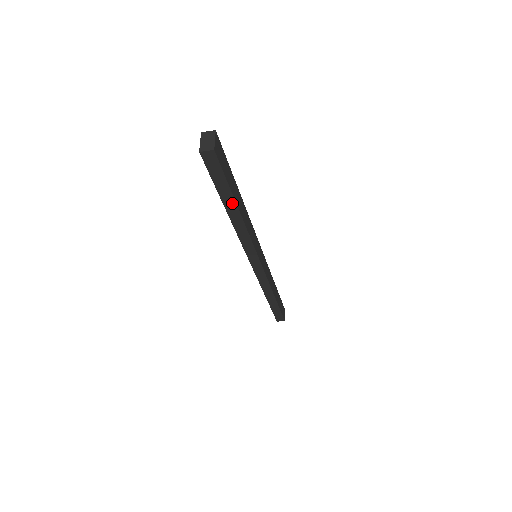
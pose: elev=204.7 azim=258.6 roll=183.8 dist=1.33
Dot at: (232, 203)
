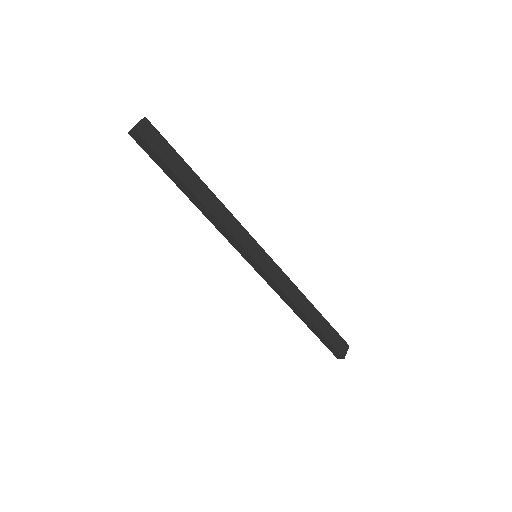
Dot at: (182, 184)
